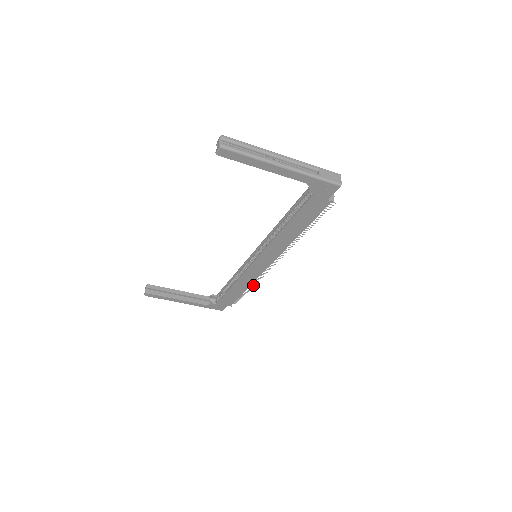
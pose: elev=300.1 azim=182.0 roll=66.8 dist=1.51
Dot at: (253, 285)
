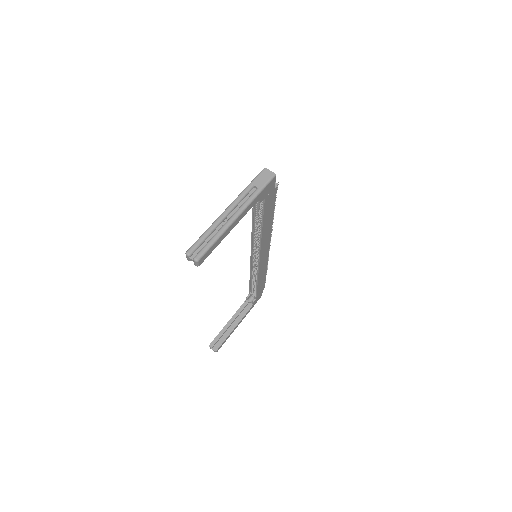
Dot at: (267, 266)
